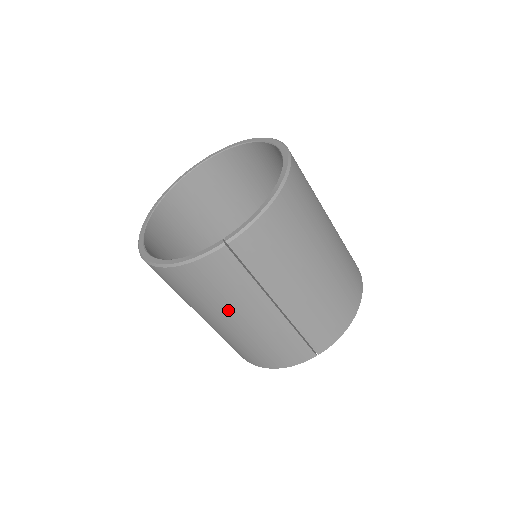
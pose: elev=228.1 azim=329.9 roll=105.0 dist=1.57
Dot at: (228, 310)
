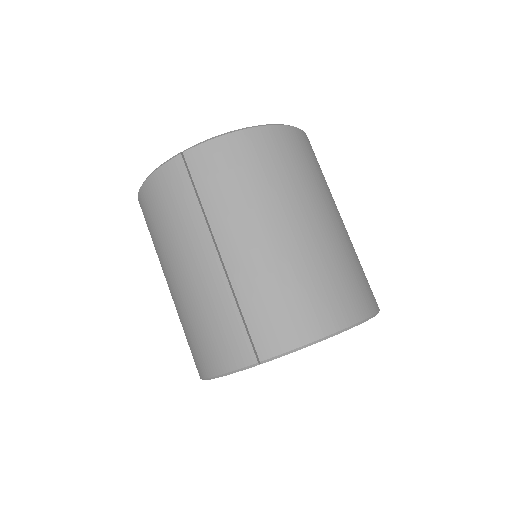
Dot at: (174, 250)
